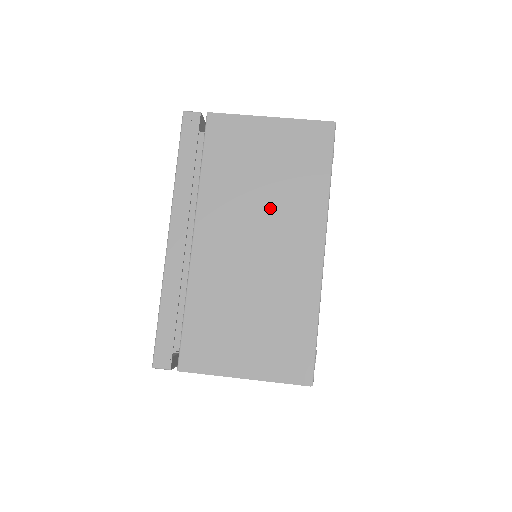
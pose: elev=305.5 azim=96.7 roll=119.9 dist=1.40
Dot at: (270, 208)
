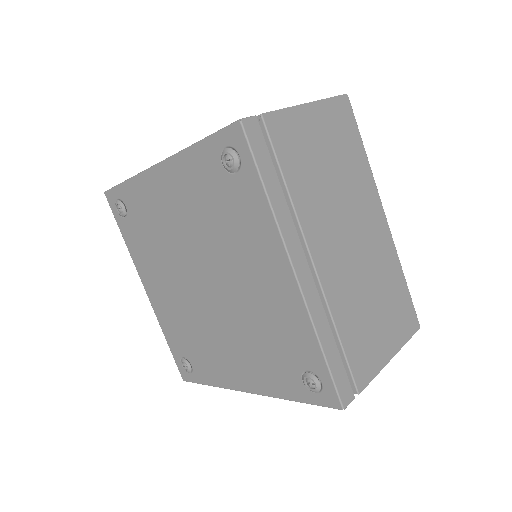
Dot at: occluded
